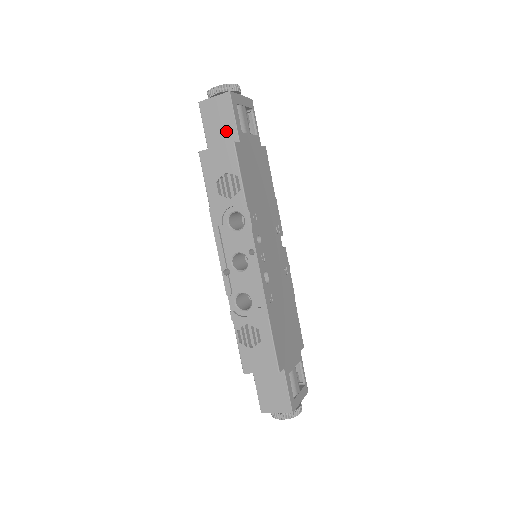
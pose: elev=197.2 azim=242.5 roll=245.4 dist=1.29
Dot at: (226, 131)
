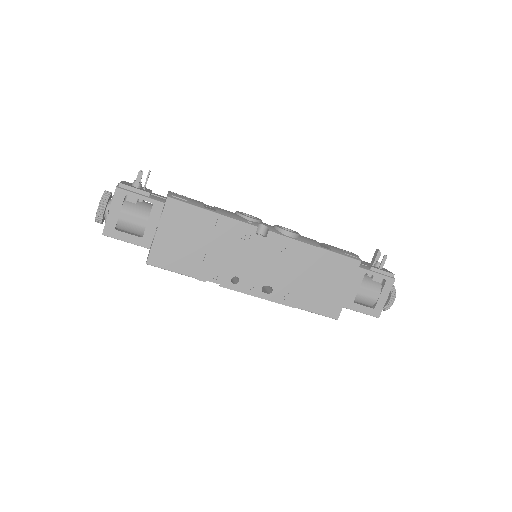
Dot at: occluded
